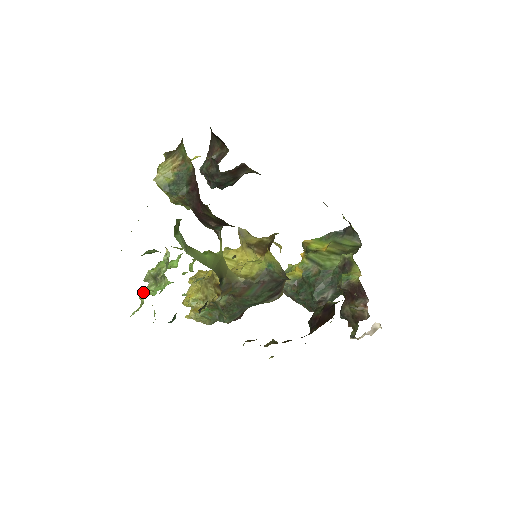
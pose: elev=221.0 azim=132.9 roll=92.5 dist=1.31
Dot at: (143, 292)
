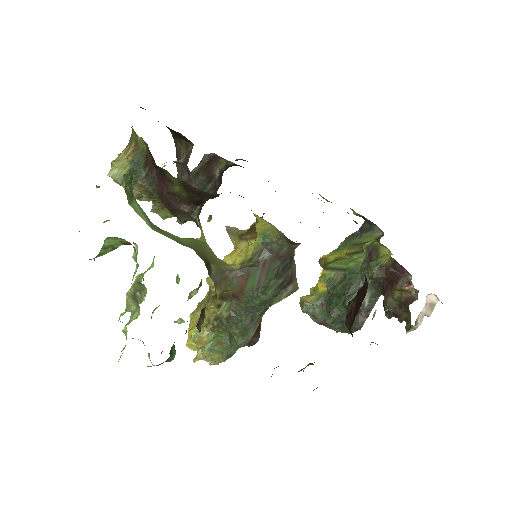
Dot at: (121, 315)
